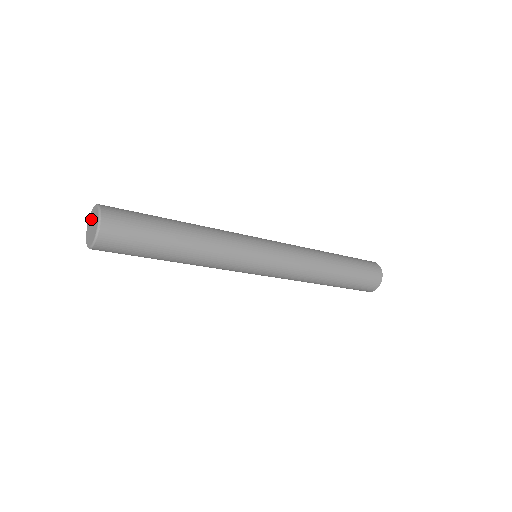
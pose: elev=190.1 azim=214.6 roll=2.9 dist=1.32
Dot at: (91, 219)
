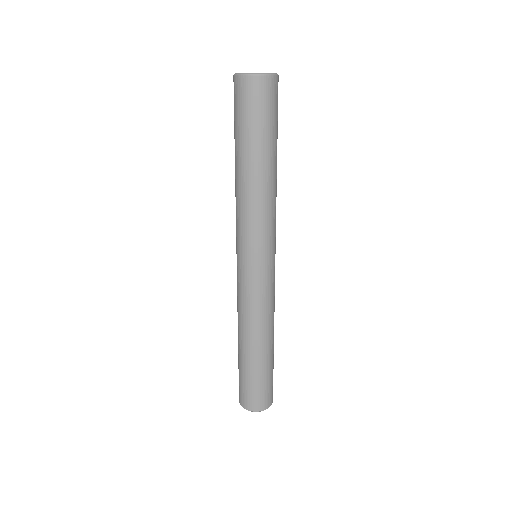
Dot at: occluded
